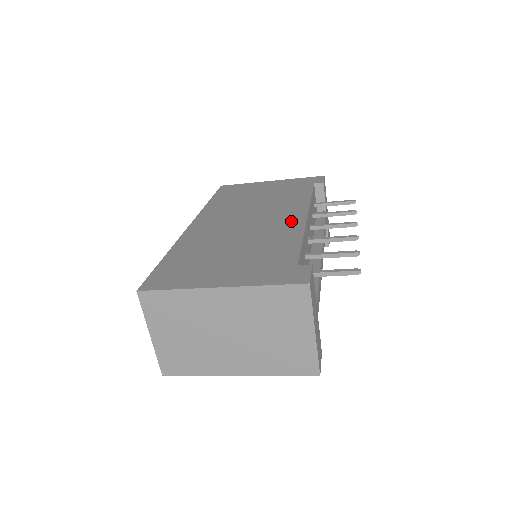
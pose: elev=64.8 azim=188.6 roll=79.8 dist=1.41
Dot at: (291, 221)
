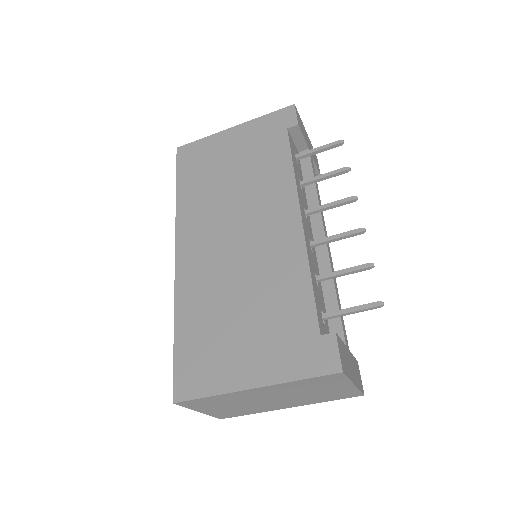
Dot at: (286, 234)
